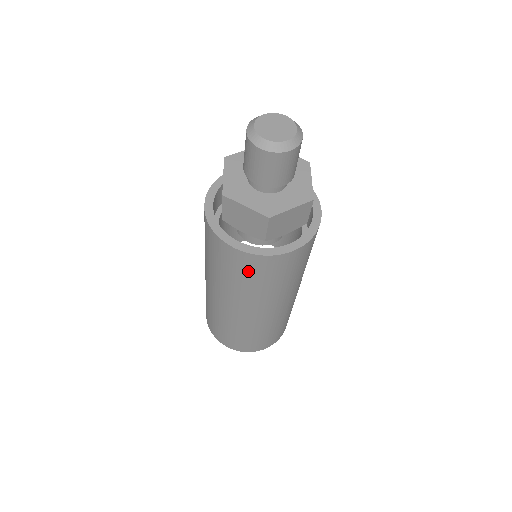
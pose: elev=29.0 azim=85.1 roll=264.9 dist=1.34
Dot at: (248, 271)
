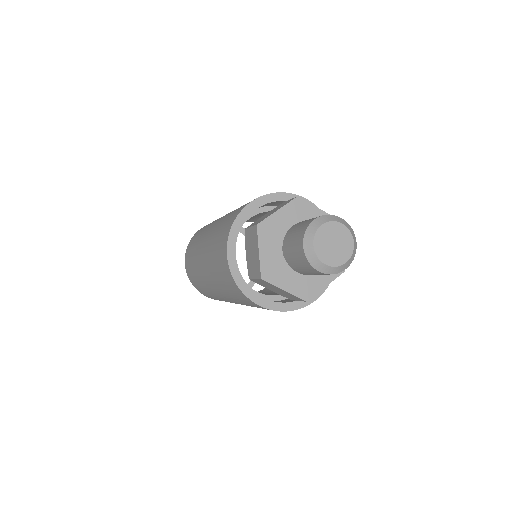
Dot at: occluded
